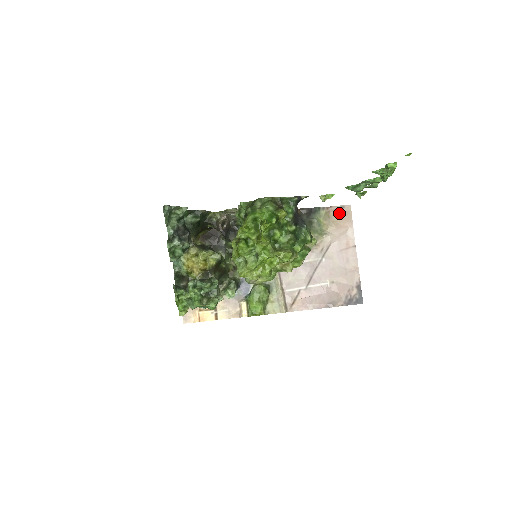
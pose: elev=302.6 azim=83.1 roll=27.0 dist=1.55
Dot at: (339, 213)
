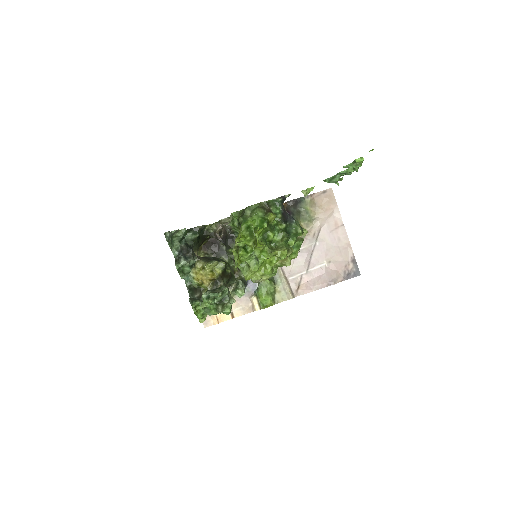
Dot at: (323, 198)
